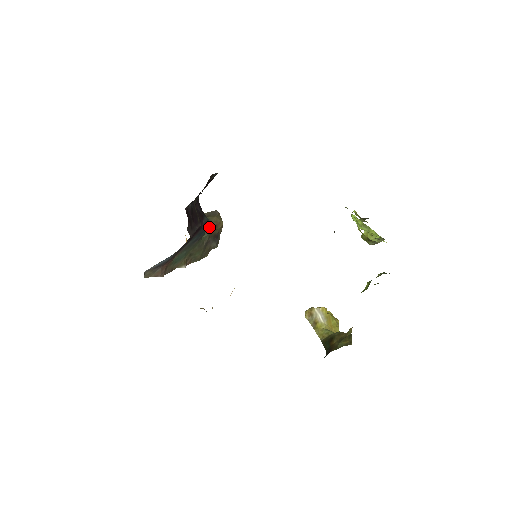
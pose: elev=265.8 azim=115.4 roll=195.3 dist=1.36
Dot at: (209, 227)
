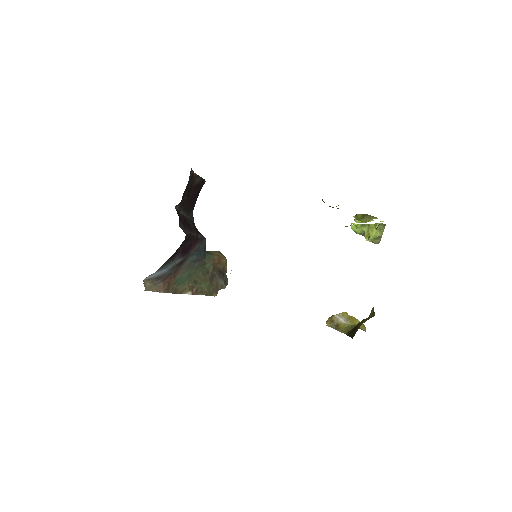
Dot at: (211, 258)
